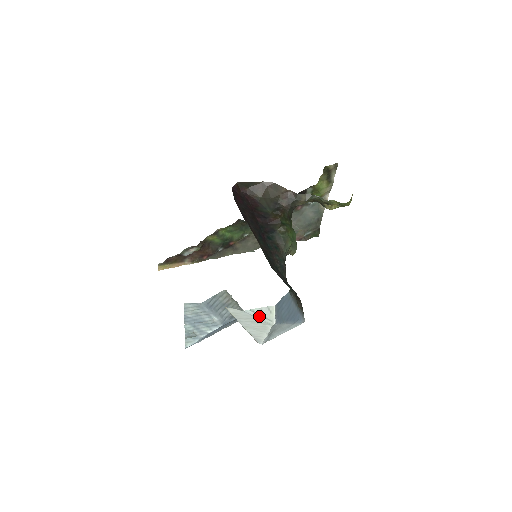
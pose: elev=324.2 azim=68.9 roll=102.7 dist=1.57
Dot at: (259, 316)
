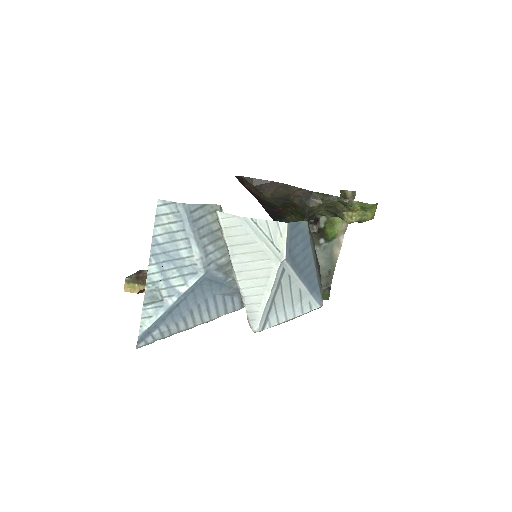
Dot at: (263, 236)
